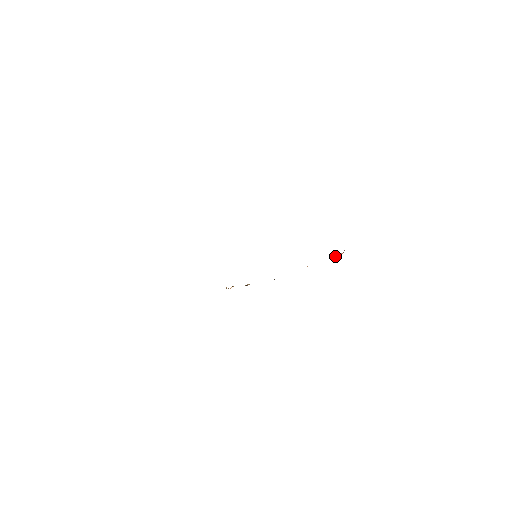
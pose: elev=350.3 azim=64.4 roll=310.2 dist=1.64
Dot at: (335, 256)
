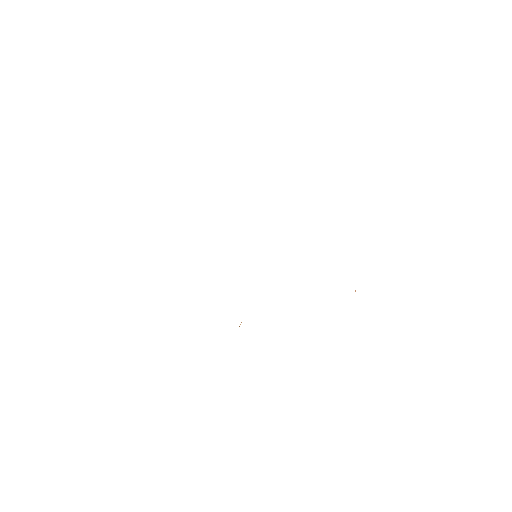
Dot at: occluded
